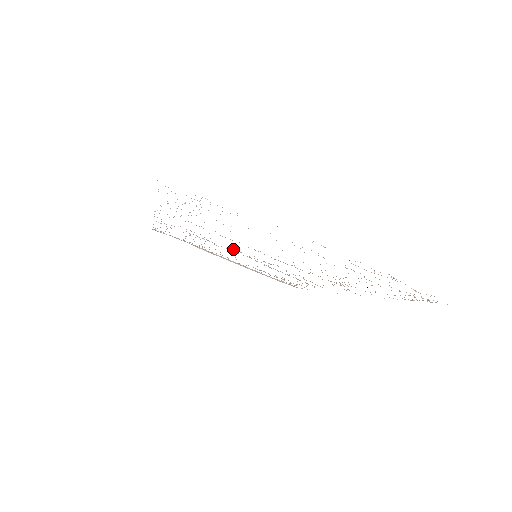
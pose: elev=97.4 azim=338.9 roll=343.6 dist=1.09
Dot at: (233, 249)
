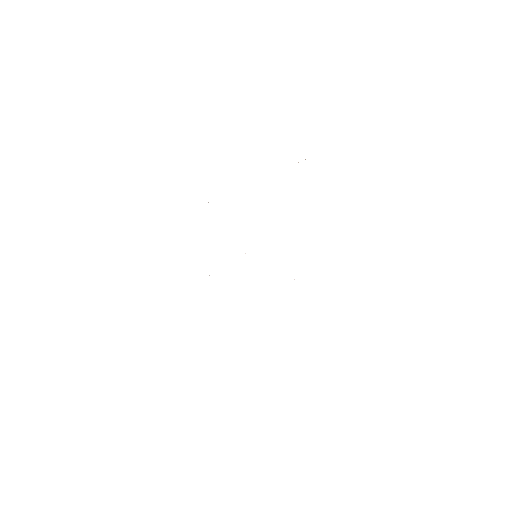
Dot at: occluded
